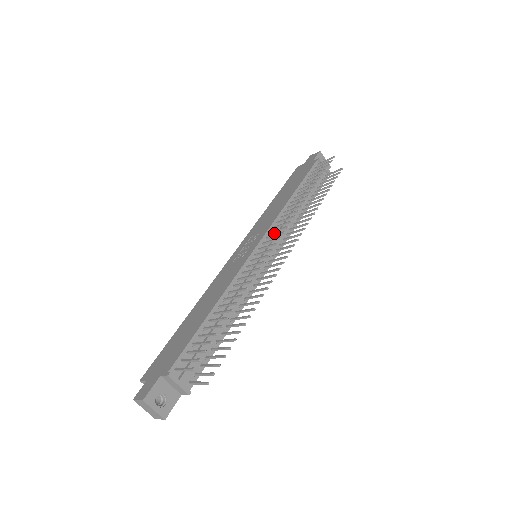
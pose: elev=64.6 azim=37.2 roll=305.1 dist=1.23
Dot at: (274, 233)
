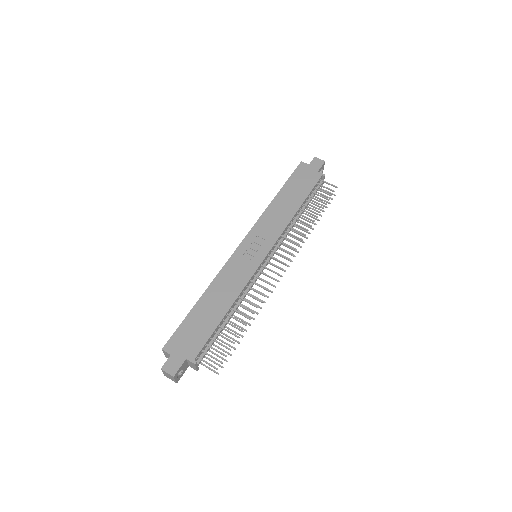
Dot at: (276, 244)
